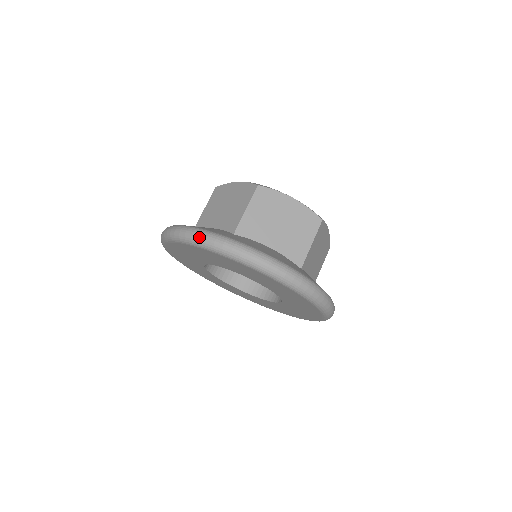
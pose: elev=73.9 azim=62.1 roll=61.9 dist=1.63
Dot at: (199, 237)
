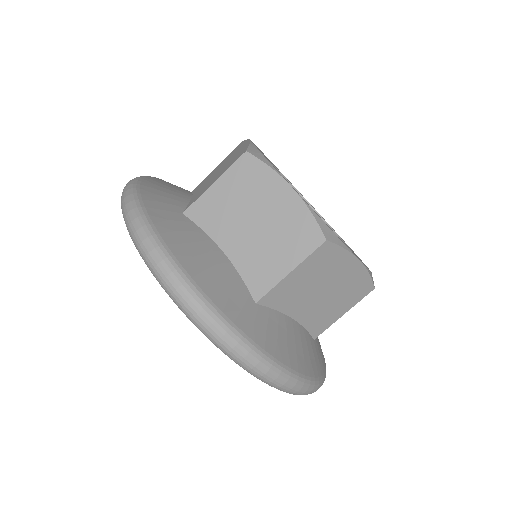
Dot at: (208, 329)
